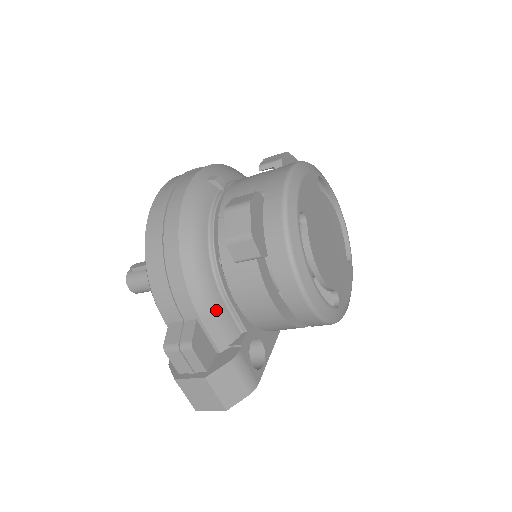
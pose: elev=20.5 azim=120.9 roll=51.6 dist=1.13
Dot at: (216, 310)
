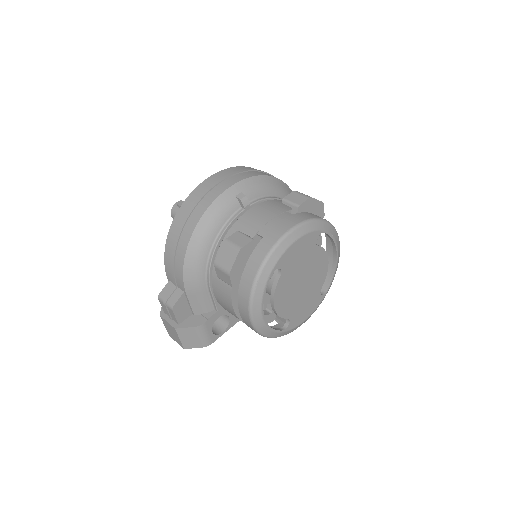
Dot at: (199, 292)
